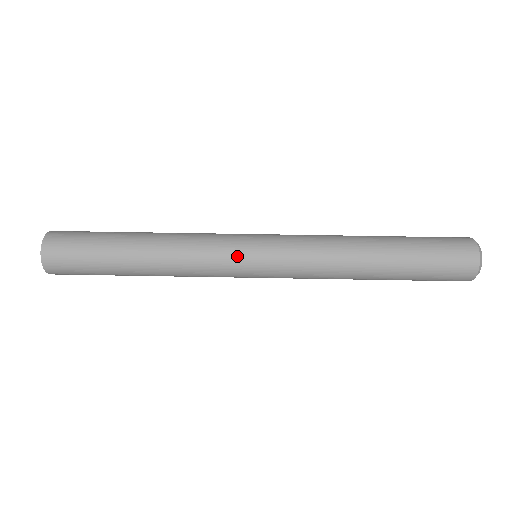
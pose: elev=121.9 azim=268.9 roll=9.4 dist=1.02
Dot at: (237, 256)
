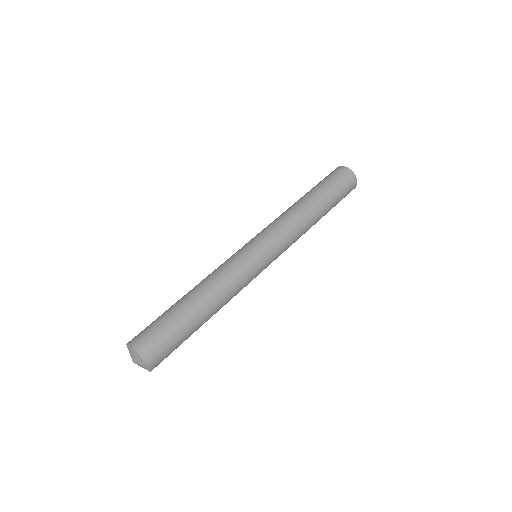
Dot at: (258, 267)
